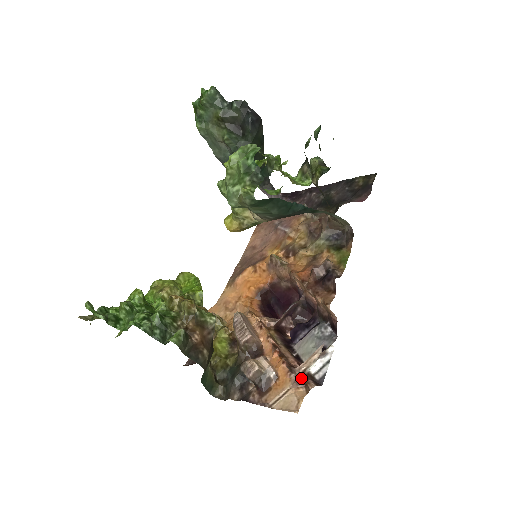
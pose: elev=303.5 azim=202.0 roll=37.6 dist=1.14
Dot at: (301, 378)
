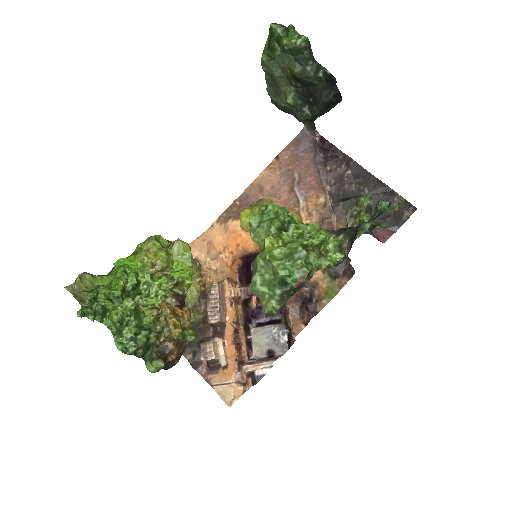
Dot at: (244, 379)
